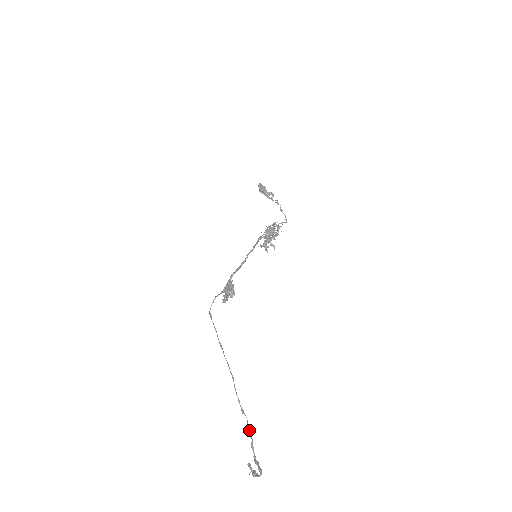
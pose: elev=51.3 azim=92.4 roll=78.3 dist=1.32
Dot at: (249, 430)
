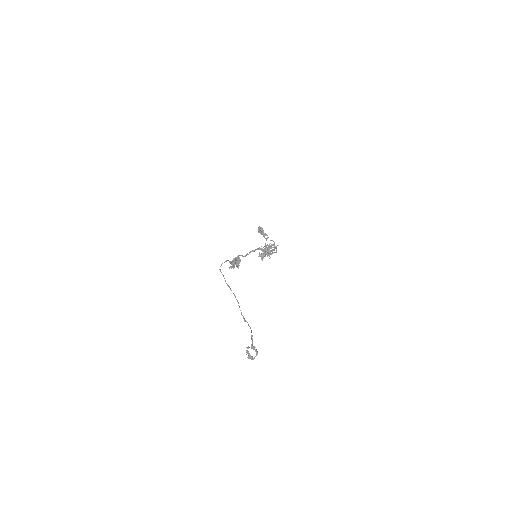
Dot at: (250, 328)
